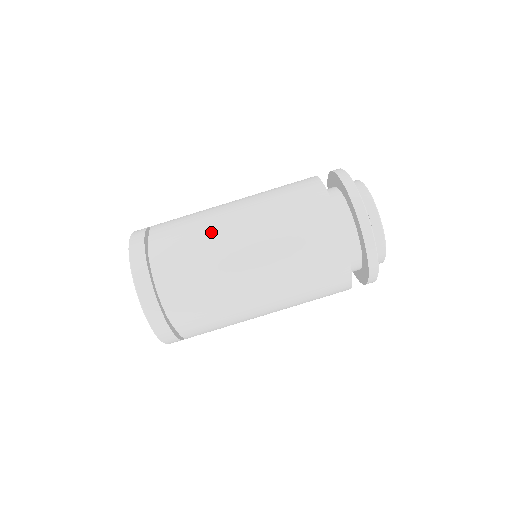
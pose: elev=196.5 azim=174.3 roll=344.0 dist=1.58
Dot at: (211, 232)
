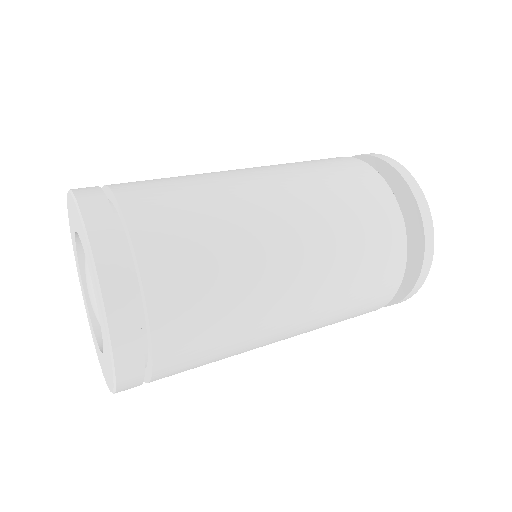
Dot at: occluded
